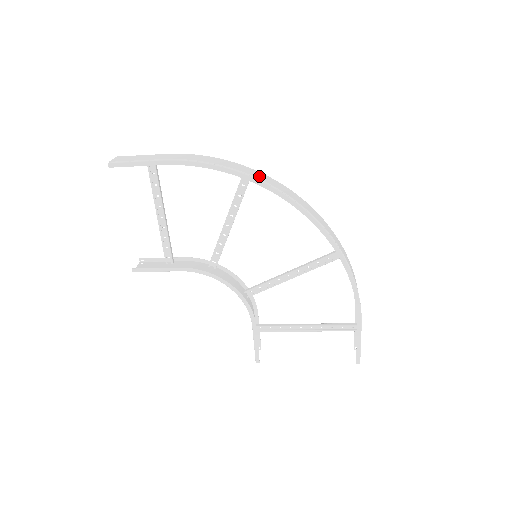
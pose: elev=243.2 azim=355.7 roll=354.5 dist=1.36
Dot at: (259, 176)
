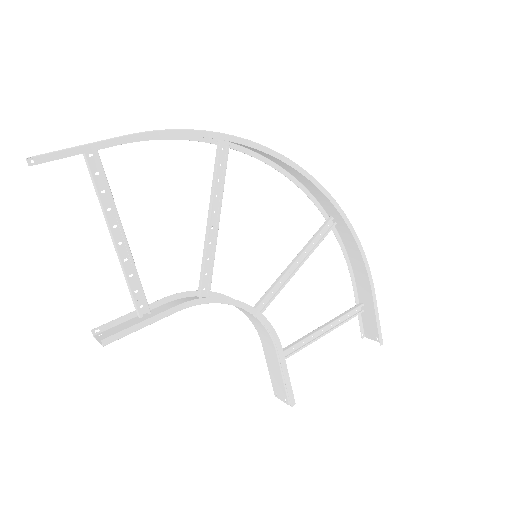
Dot at: occluded
